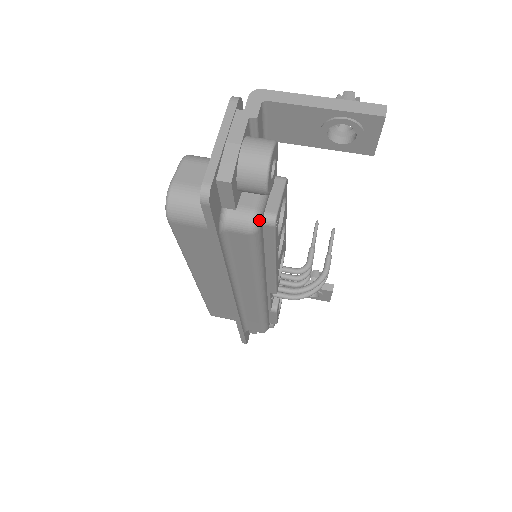
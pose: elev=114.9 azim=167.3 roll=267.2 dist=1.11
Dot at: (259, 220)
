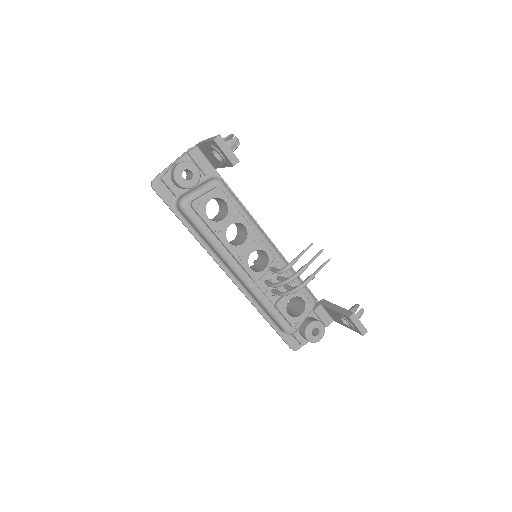
Dot at: (183, 202)
